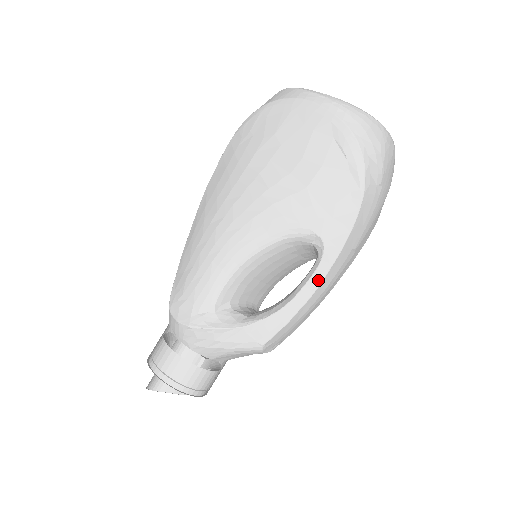
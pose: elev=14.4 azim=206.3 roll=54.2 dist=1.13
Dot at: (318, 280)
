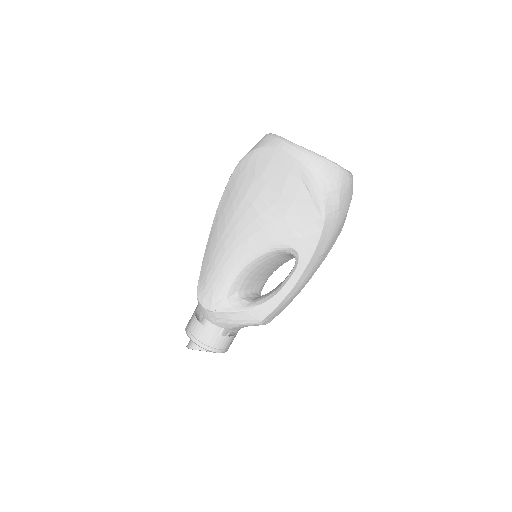
Dot at: (296, 278)
